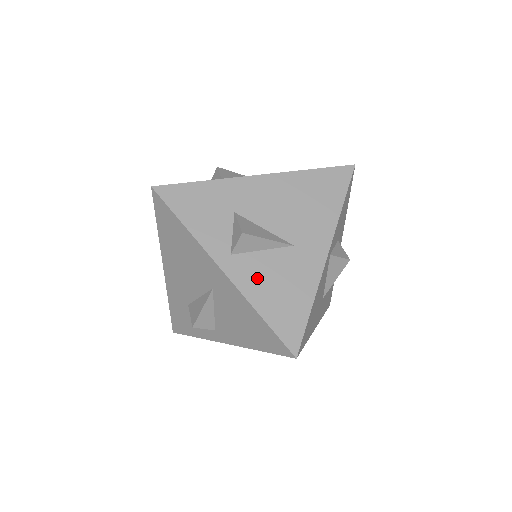
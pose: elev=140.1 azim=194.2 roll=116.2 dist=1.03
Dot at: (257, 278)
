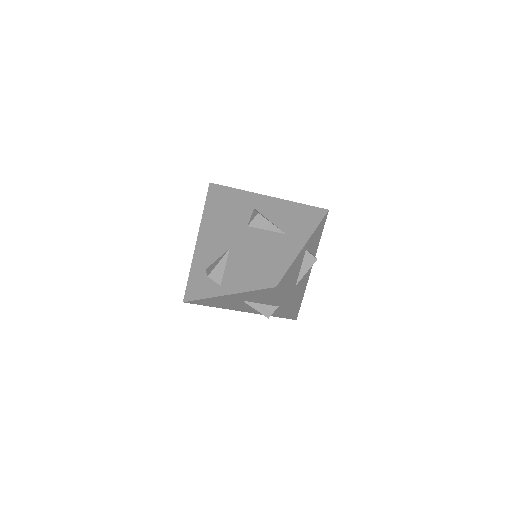
Dot at: (260, 242)
